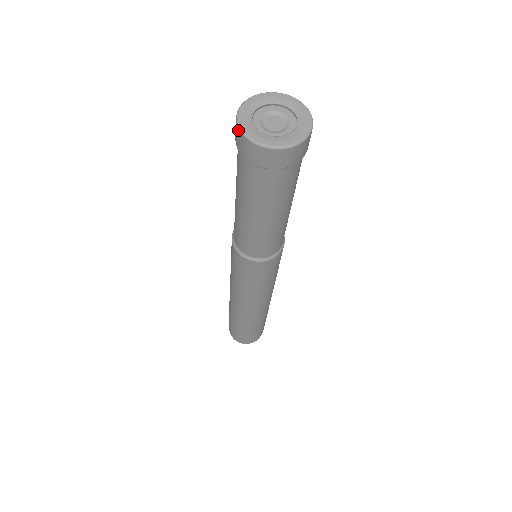
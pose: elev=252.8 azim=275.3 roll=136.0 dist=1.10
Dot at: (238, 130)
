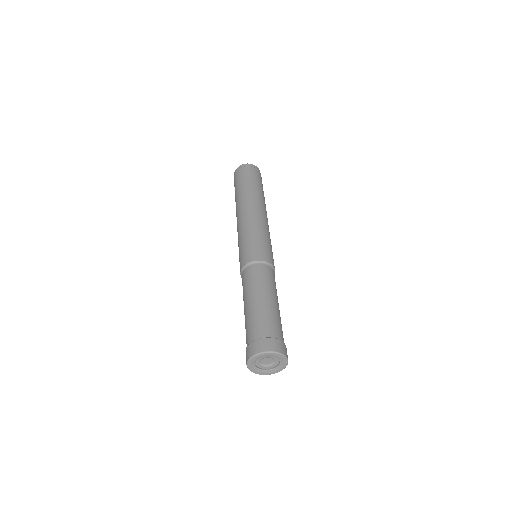
Dot at: (247, 366)
